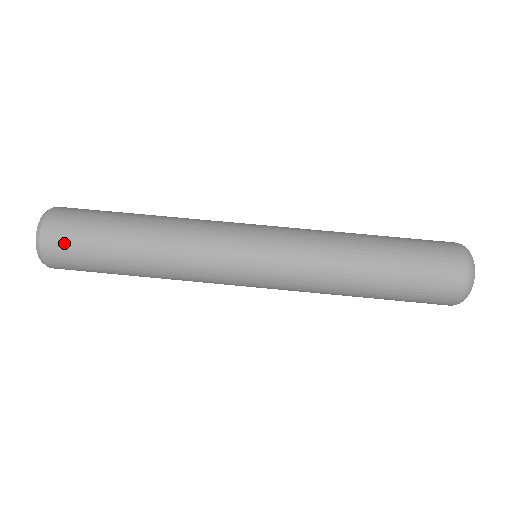
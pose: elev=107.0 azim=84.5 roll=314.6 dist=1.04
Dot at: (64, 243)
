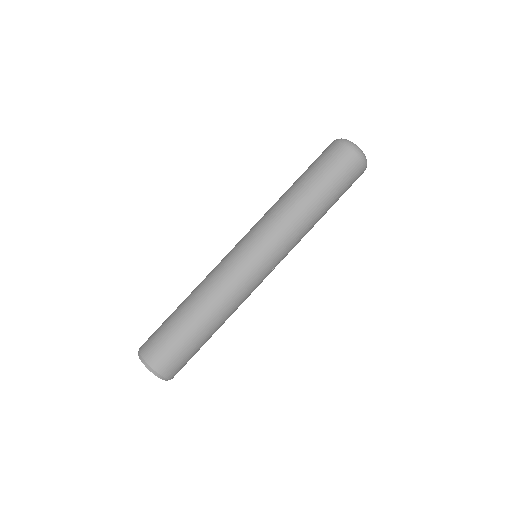
Dot at: (156, 346)
